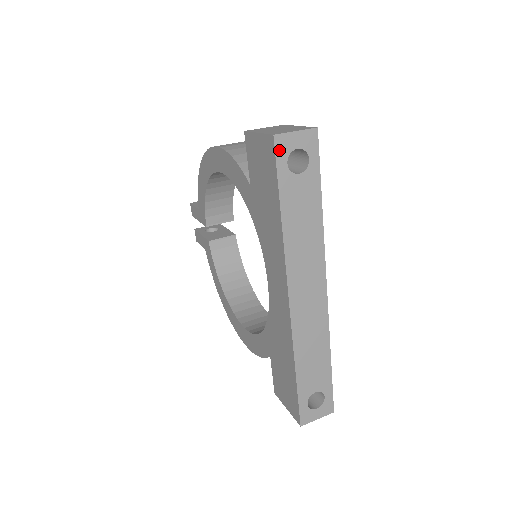
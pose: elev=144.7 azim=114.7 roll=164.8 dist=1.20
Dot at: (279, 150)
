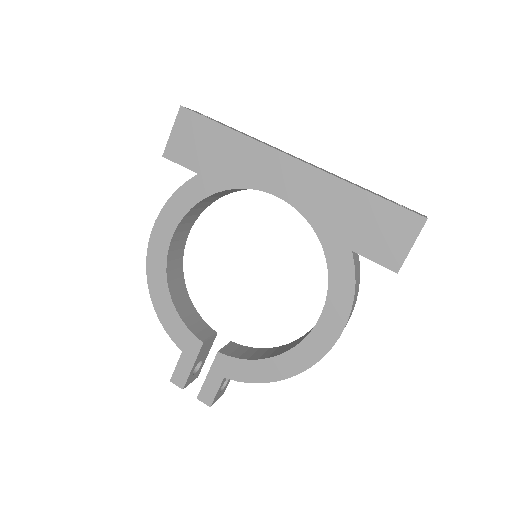
Dot at: (191, 110)
